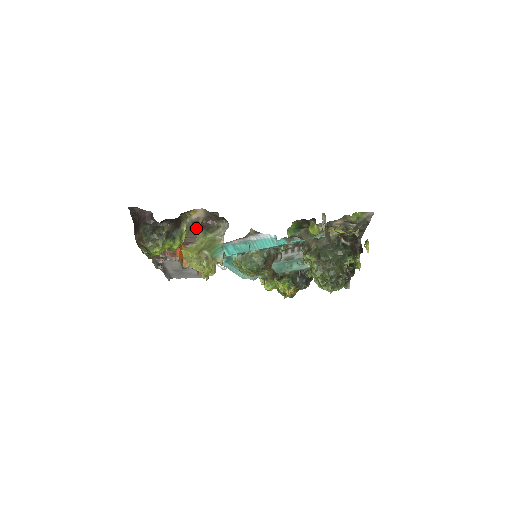
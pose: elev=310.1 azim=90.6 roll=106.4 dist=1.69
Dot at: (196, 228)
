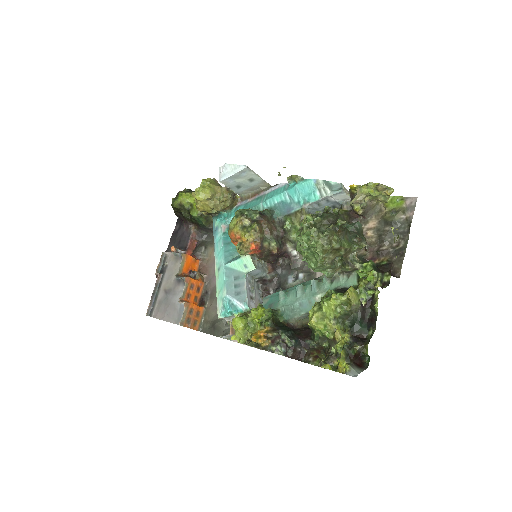
Dot at: occluded
